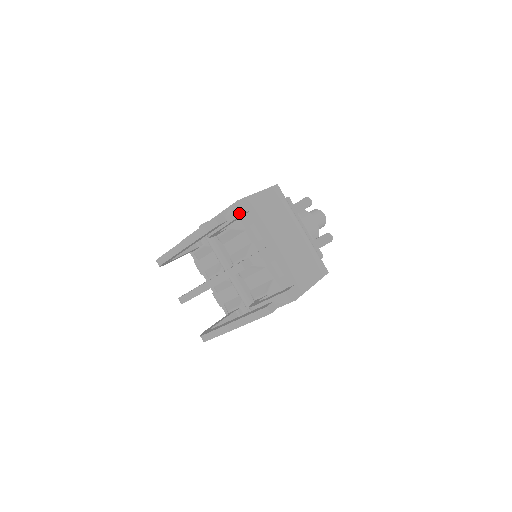
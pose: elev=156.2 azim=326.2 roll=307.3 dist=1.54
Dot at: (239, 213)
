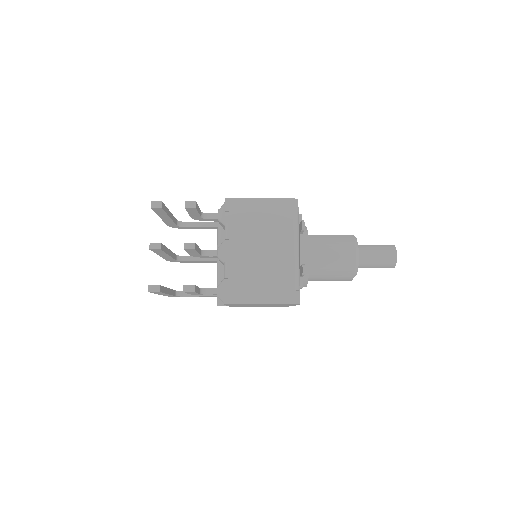
Dot at: (185, 206)
